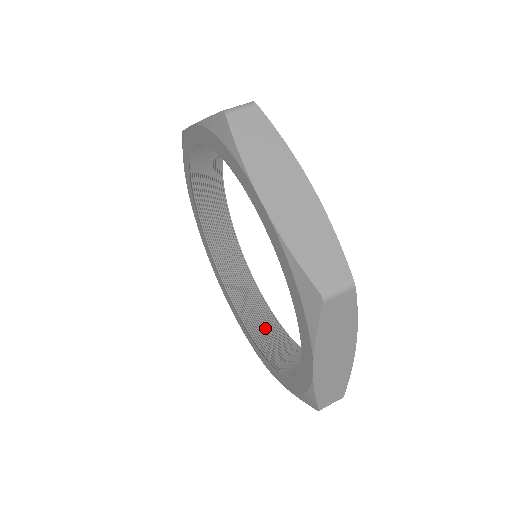
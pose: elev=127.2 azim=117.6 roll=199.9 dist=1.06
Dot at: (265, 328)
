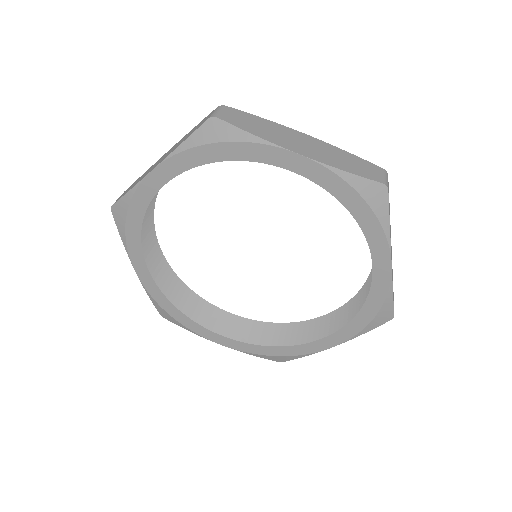
Dot at: (276, 334)
